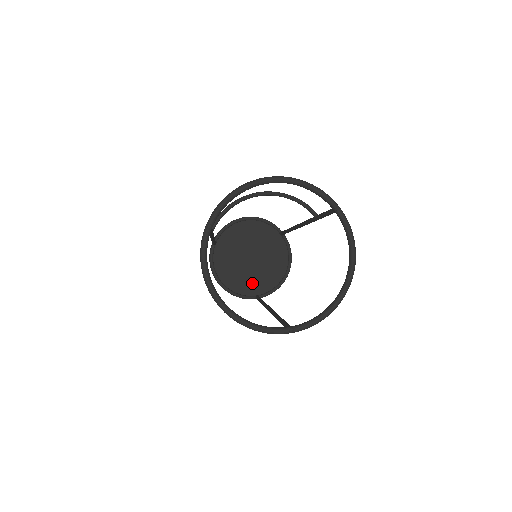
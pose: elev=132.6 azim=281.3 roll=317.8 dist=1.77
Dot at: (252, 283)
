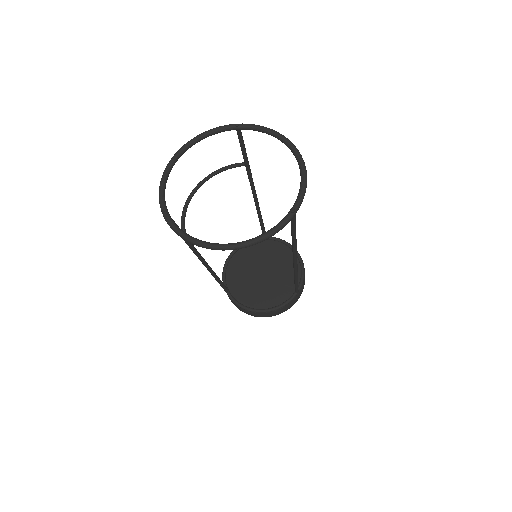
Dot at: (283, 288)
